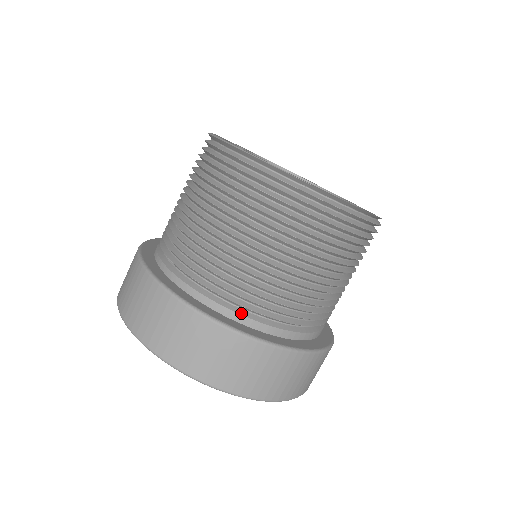
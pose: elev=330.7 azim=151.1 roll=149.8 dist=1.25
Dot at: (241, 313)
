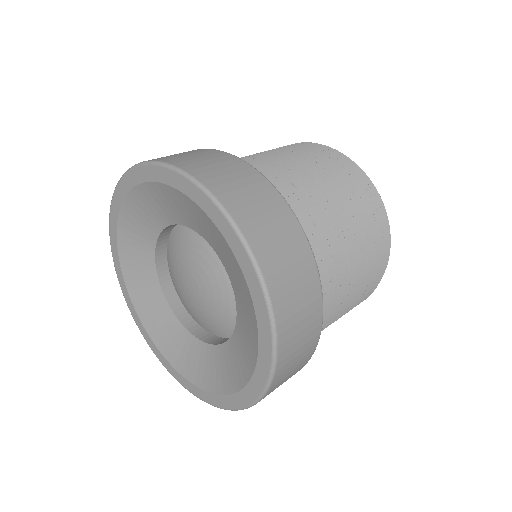
Dot at: occluded
